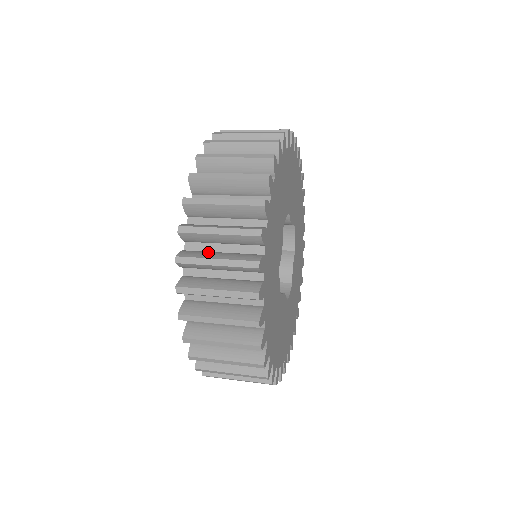
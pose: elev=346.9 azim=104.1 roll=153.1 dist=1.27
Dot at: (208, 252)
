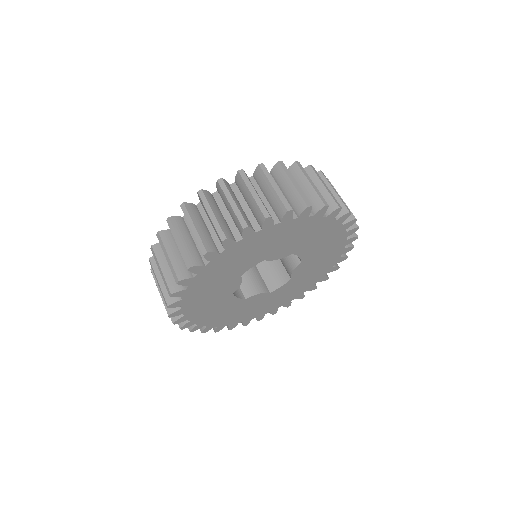
Dot at: occluded
